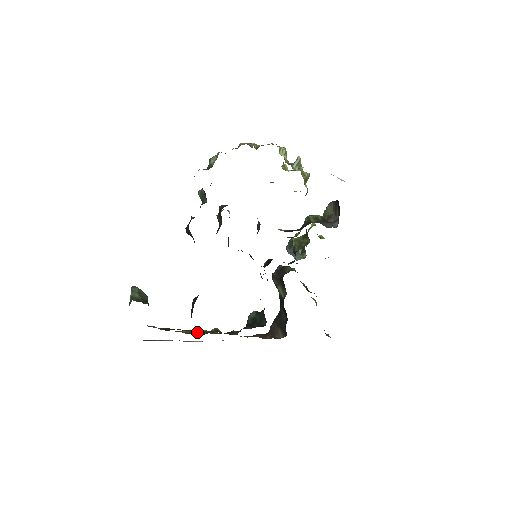
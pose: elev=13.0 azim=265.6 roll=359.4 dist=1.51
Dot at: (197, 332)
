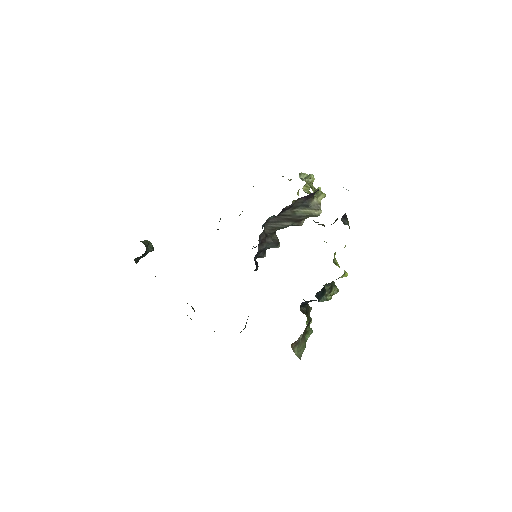
Dot at: occluded
